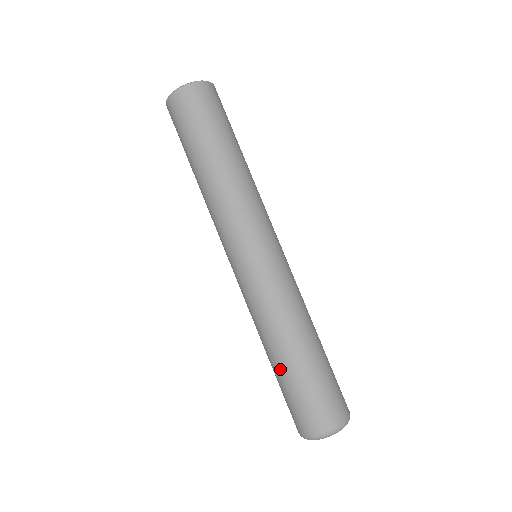
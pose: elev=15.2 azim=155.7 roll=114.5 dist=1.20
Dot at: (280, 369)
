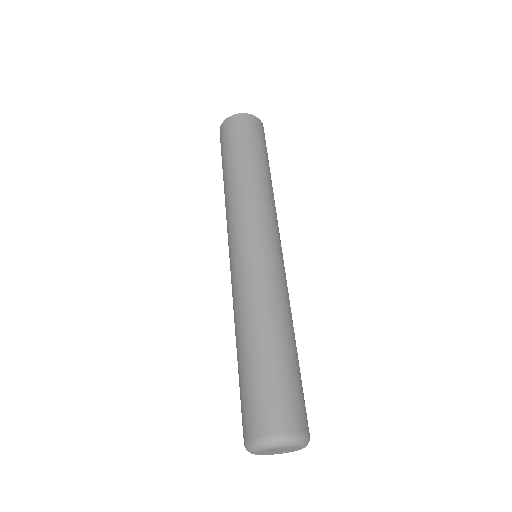
Dot at: occluded
